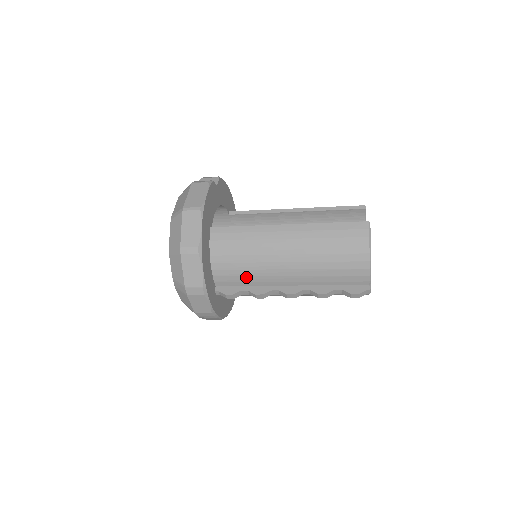
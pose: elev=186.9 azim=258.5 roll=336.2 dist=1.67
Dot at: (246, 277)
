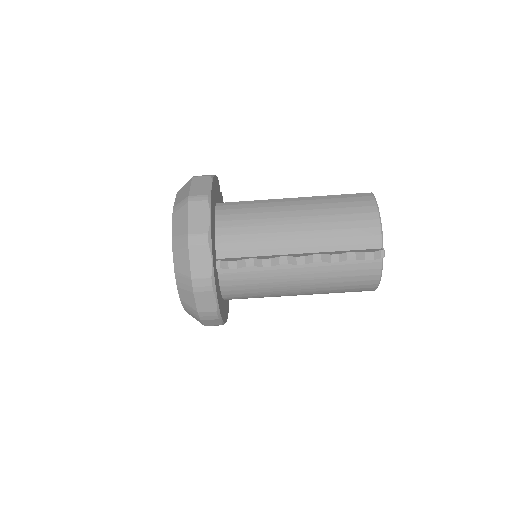
Dot at: (252, 243)
